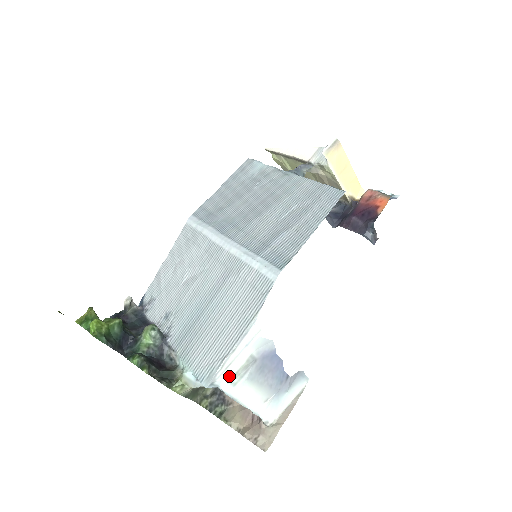
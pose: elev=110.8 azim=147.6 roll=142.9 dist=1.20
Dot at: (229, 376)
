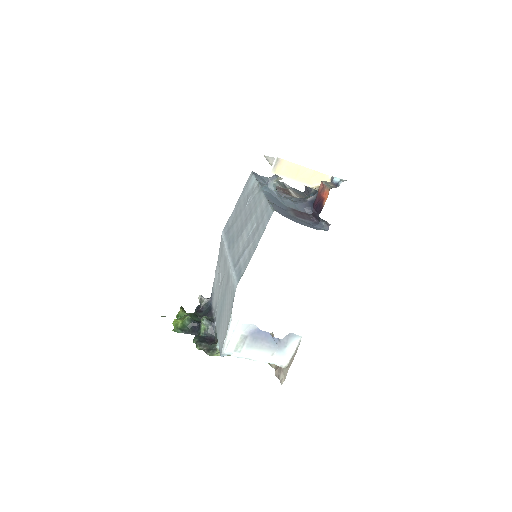
Dot at: (232, 349)
